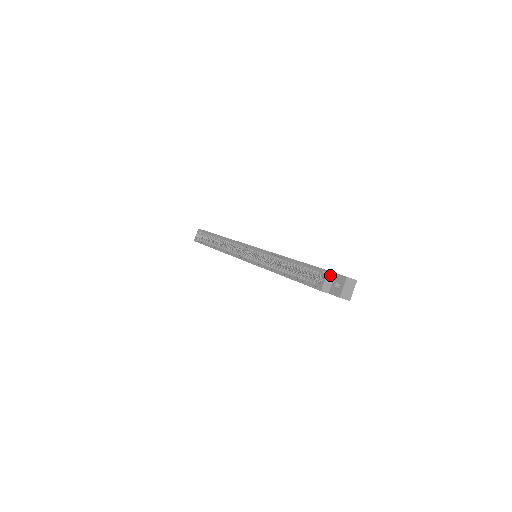
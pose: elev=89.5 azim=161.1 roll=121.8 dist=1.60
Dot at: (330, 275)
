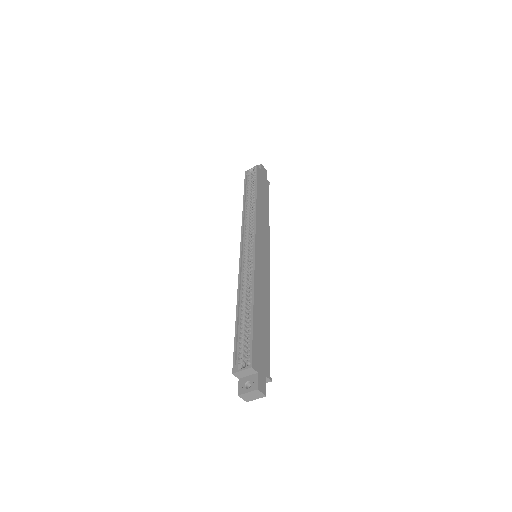
Dot at: (251, 371)
